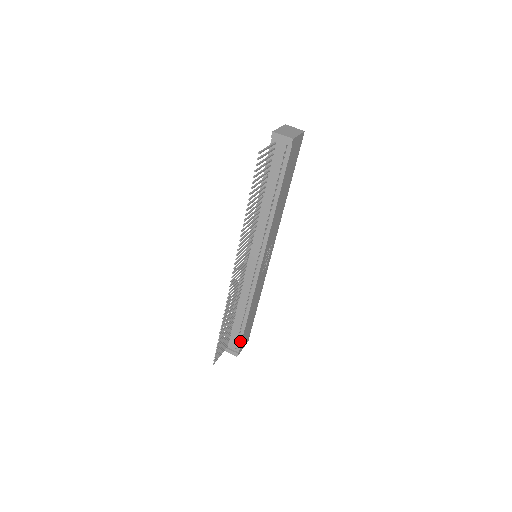
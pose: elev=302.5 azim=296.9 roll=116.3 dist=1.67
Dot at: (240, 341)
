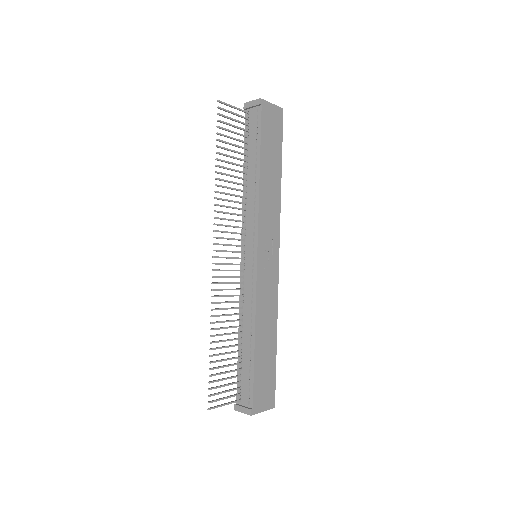
Dot at: (252, 387)
